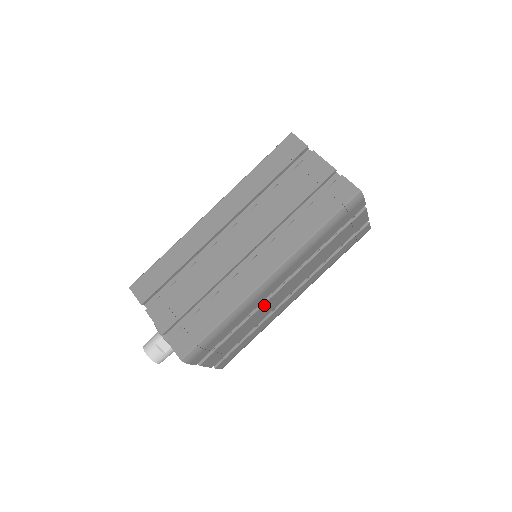
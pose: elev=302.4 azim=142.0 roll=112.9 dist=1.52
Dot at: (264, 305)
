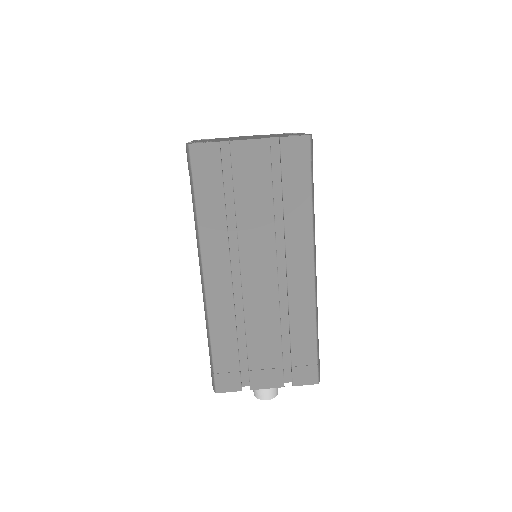
Dot at: occluded
